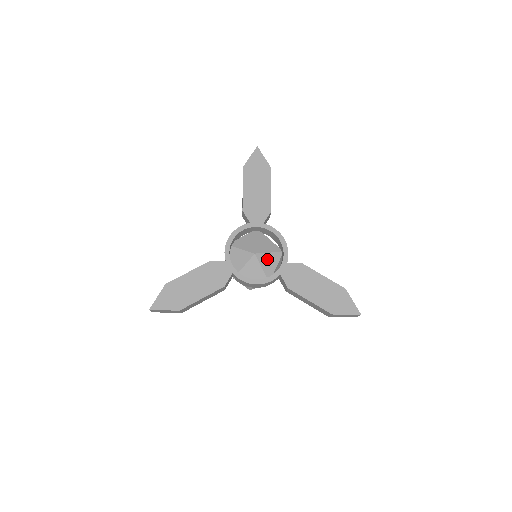
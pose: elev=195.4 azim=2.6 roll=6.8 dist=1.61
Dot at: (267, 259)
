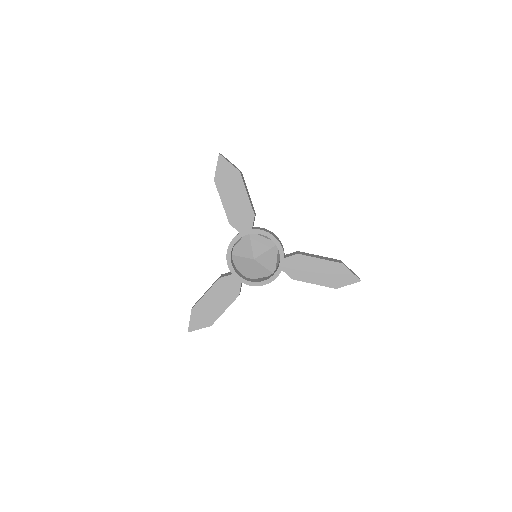
Dot at: (266, 257)
